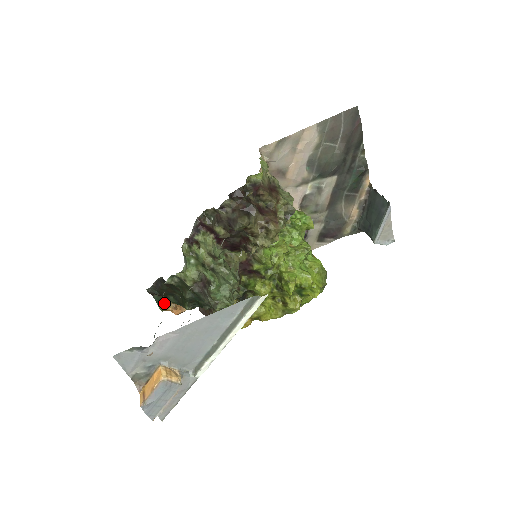
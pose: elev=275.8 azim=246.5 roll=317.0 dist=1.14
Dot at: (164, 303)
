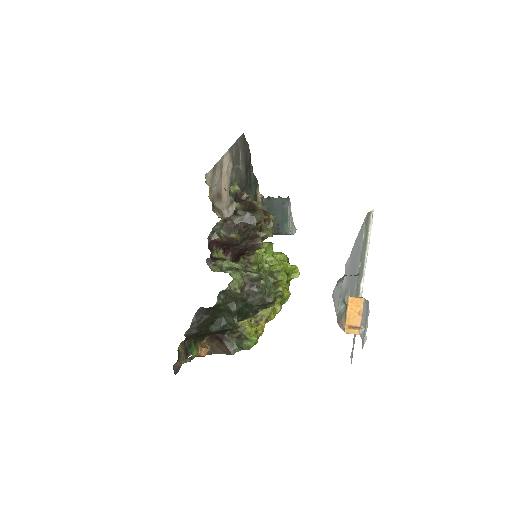
Dot at: (194, 347)
